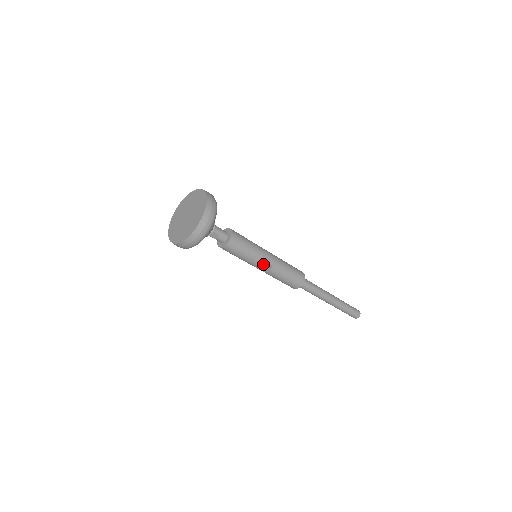
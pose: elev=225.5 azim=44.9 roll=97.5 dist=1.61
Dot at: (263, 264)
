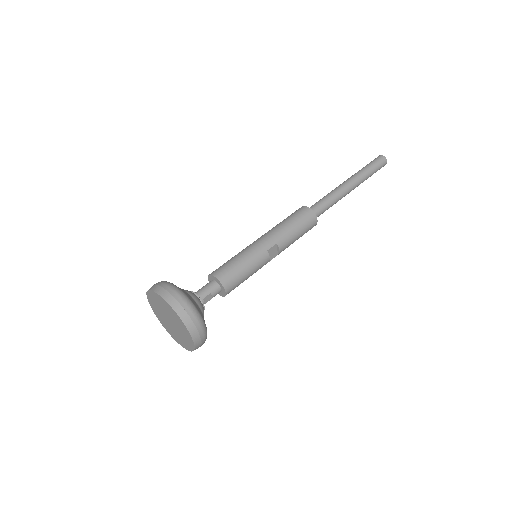
Dot at: (269, 254)
